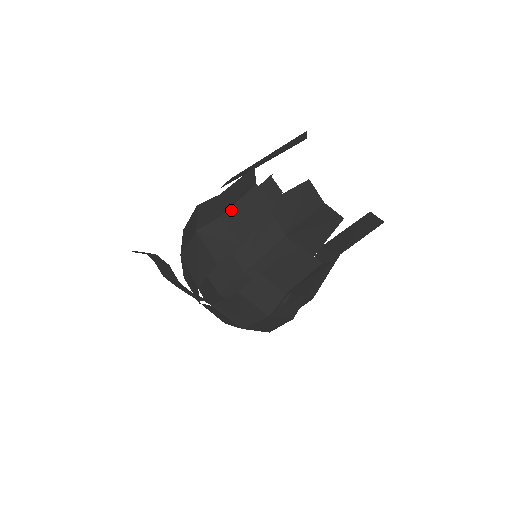
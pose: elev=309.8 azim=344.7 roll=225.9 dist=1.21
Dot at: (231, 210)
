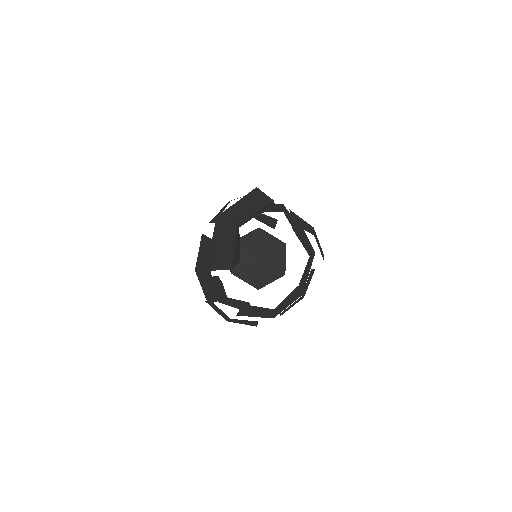
Dot at: occluded
